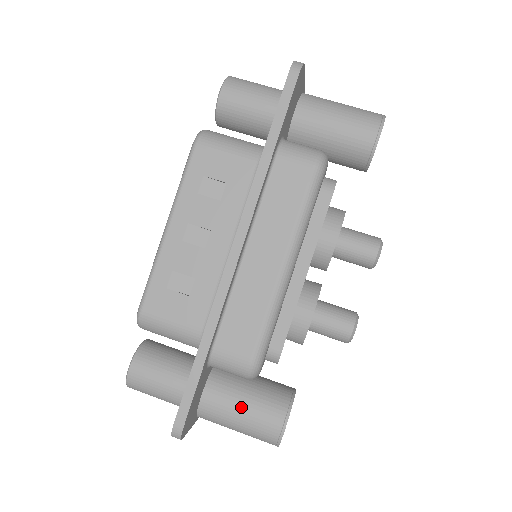
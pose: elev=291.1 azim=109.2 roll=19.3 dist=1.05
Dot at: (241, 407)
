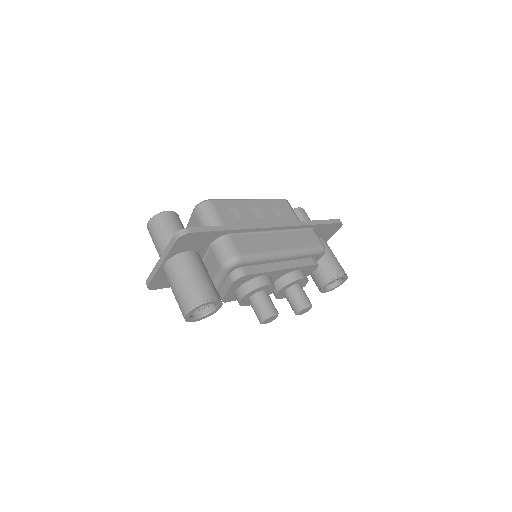
Dot at: (201, 273)
